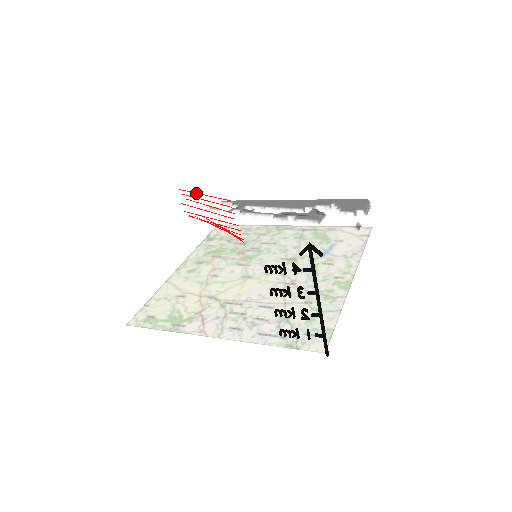
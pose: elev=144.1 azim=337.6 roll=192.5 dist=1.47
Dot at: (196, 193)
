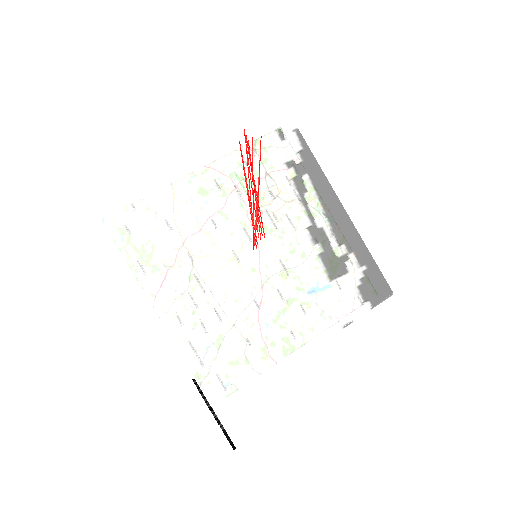
Dot at: (252, 172)
